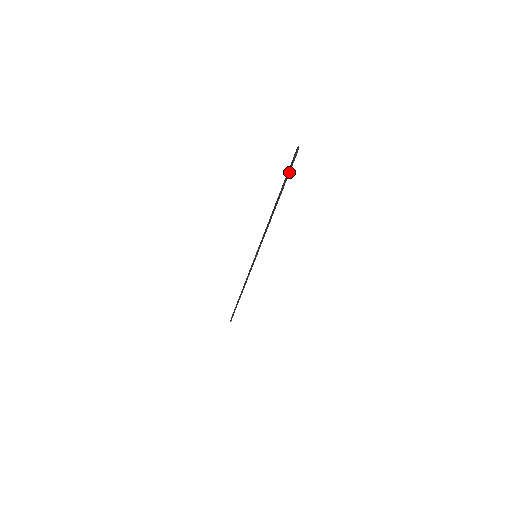
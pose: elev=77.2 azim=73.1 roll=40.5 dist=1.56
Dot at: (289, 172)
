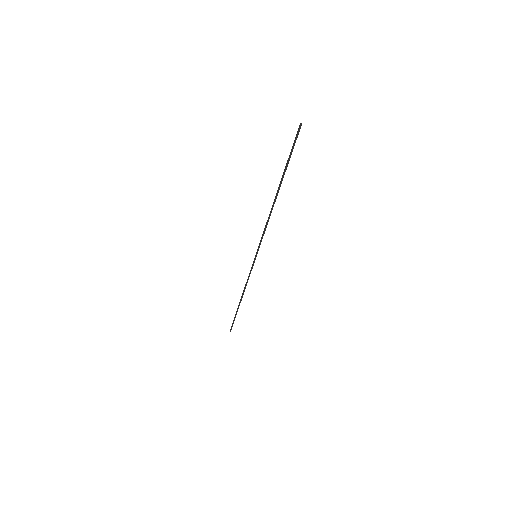
Dot at: (291, 154)
